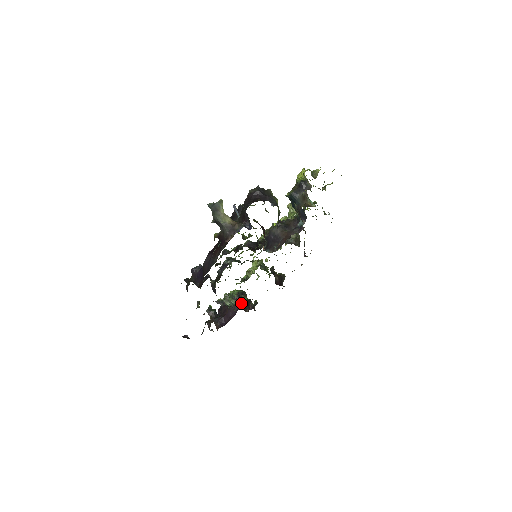
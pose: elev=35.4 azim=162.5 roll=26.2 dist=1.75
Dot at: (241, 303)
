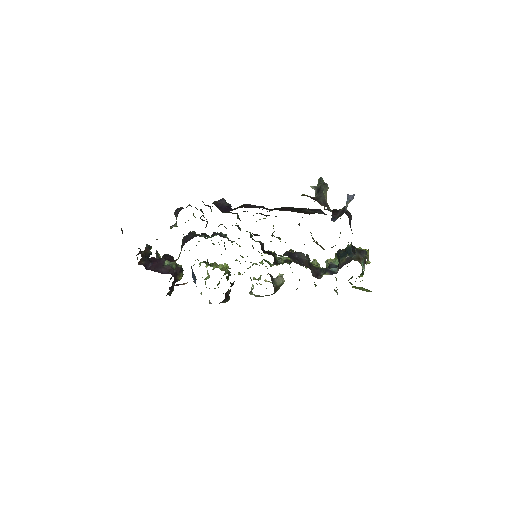
Dot at: (177, 274)
